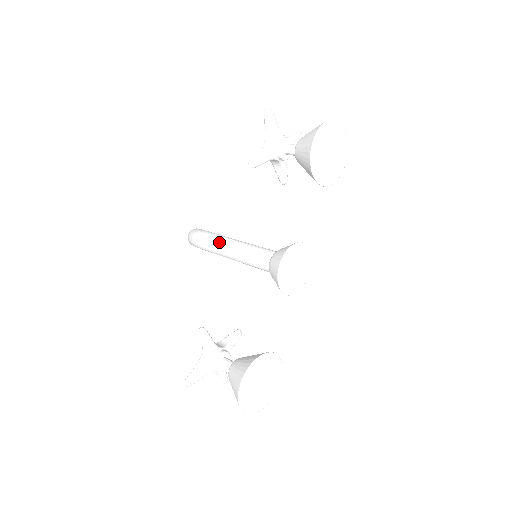
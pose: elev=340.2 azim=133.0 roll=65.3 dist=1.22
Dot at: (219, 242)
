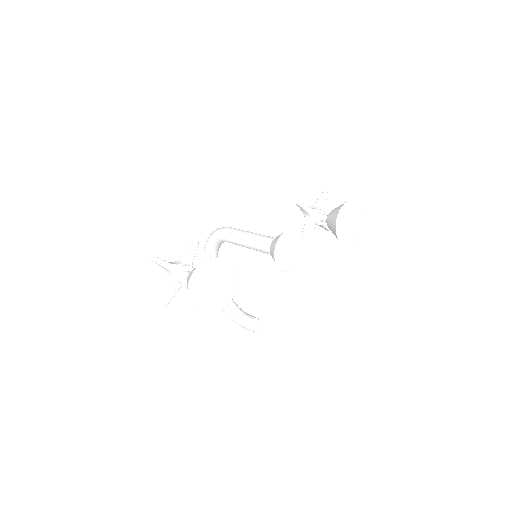
Dot at: occluded
